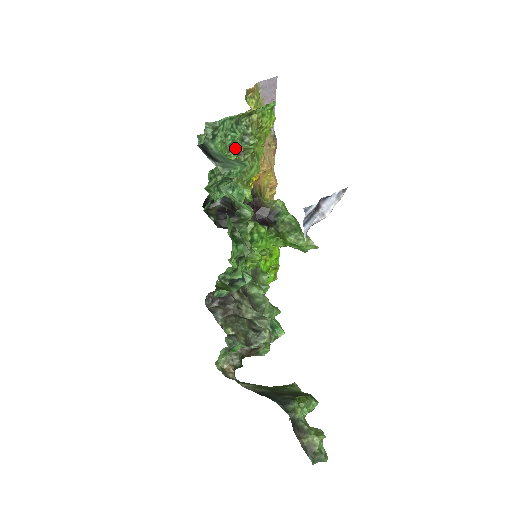
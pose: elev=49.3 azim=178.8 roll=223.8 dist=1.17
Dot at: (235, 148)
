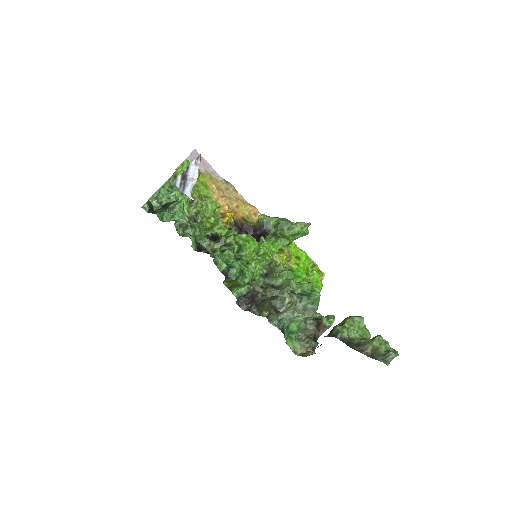
Dot at: occluded
